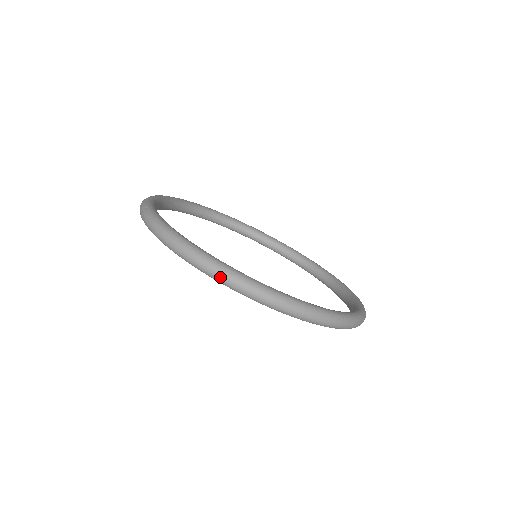
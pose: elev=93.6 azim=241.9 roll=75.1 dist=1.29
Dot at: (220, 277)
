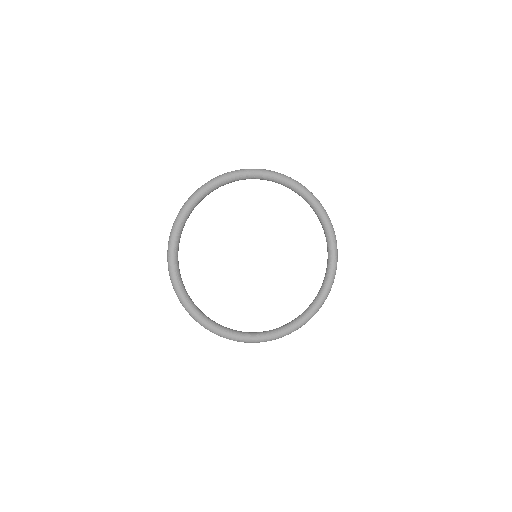
Dot at: occluded
